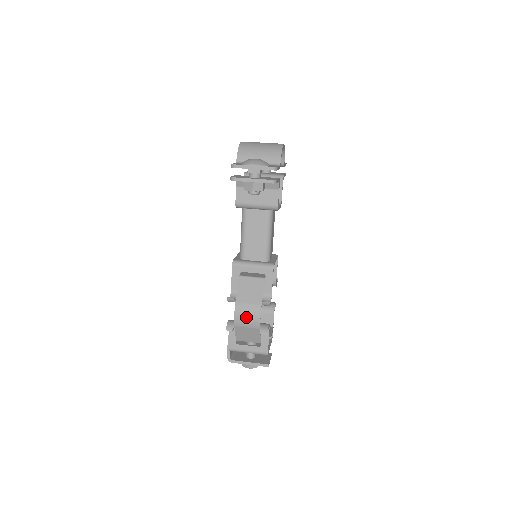
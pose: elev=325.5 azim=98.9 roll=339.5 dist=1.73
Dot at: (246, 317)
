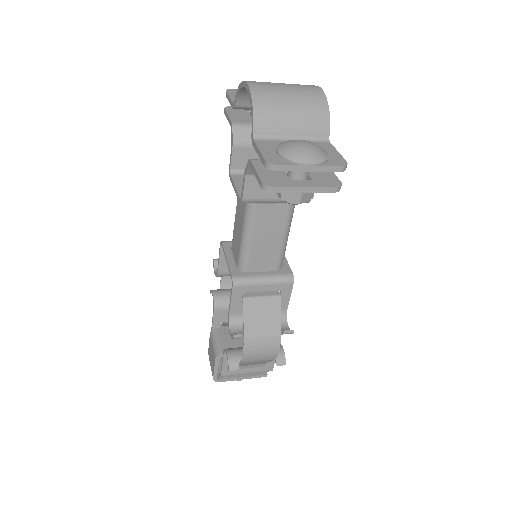
Dot at: (259, 353)
